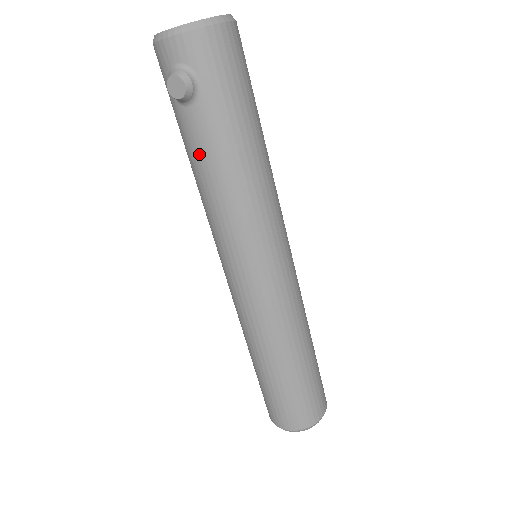
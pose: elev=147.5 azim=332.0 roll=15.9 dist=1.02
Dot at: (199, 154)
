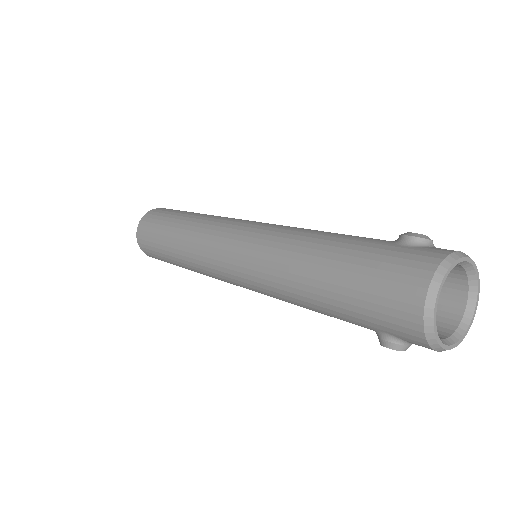
Dot at: occluded
